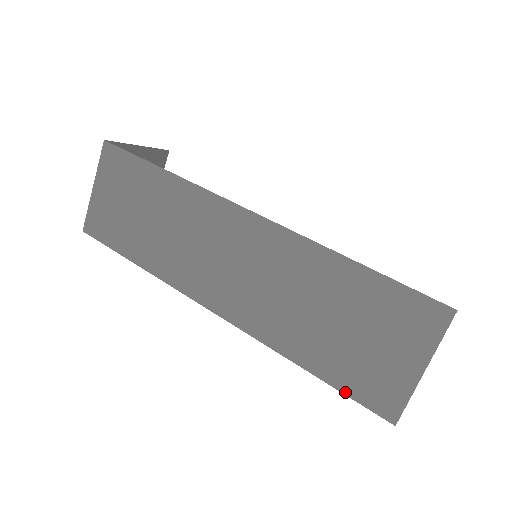
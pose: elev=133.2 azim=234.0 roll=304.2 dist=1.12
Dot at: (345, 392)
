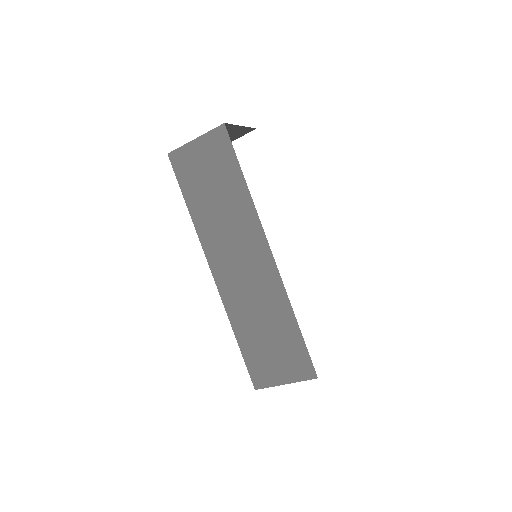
Dot at: (246, 362)
